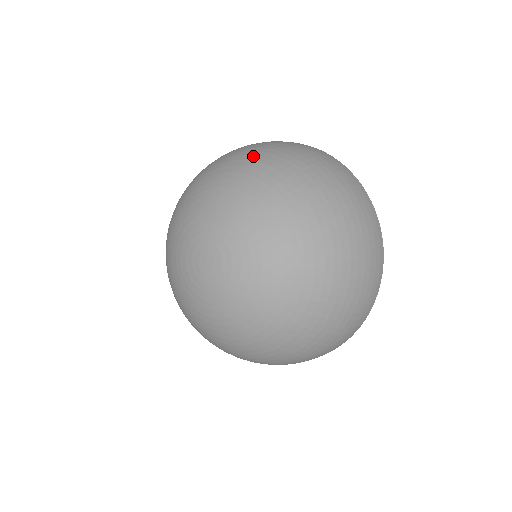
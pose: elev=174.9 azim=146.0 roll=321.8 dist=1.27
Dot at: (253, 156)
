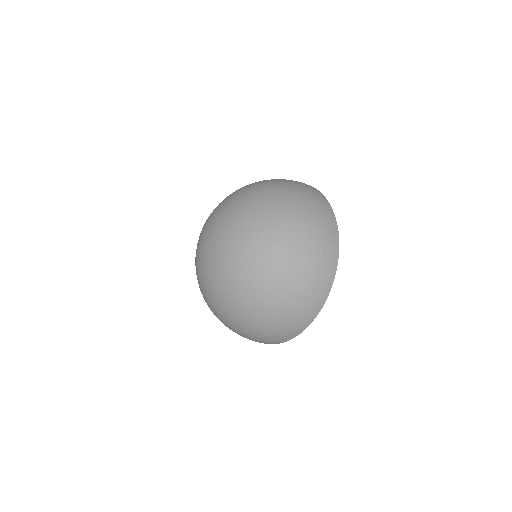
Dot at: (270, 186)
